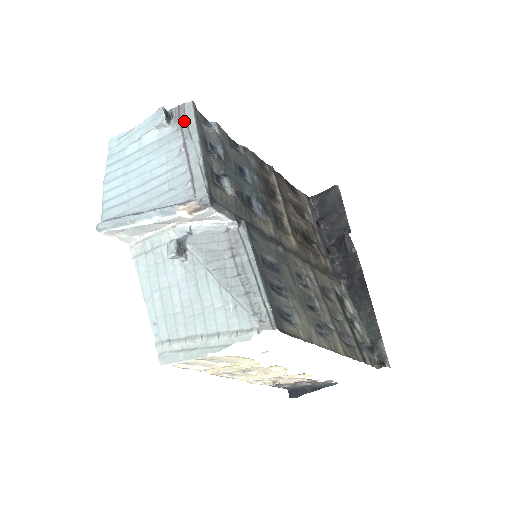
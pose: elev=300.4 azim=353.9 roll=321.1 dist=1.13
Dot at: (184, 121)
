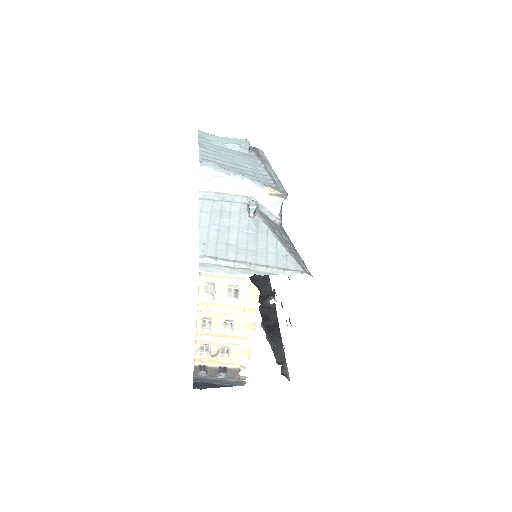
Dot at: (260, 155)
